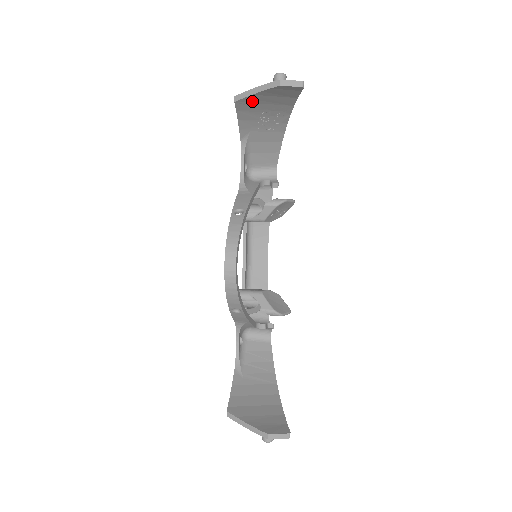
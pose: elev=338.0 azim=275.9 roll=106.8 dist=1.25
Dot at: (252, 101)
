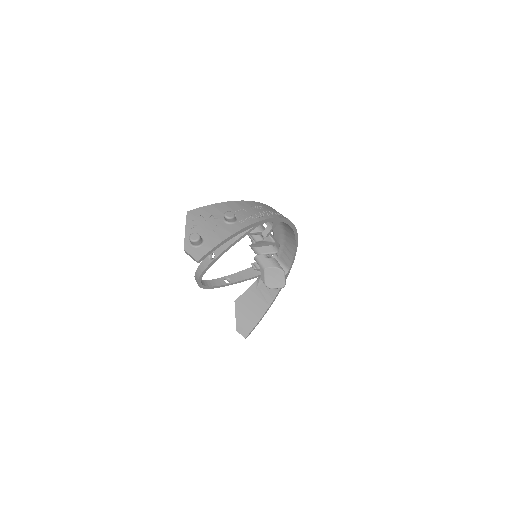
Dot at: (195, 224)
